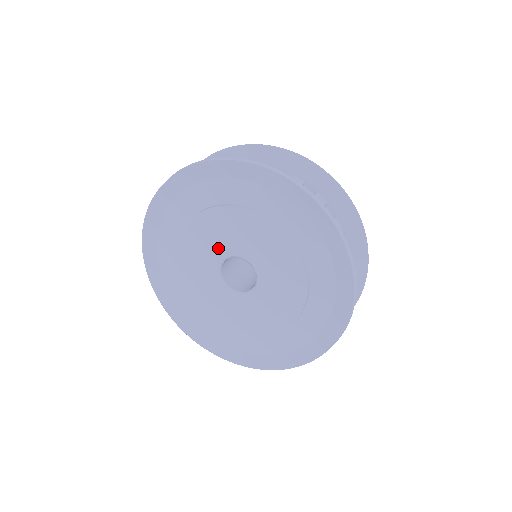
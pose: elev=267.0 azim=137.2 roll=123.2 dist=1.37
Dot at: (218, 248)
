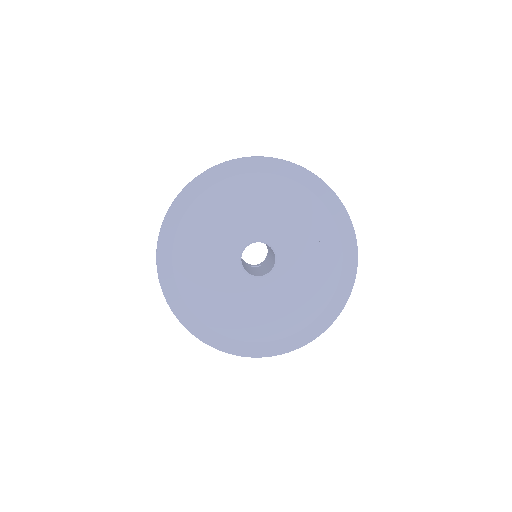
Dot at: (229, 258)
